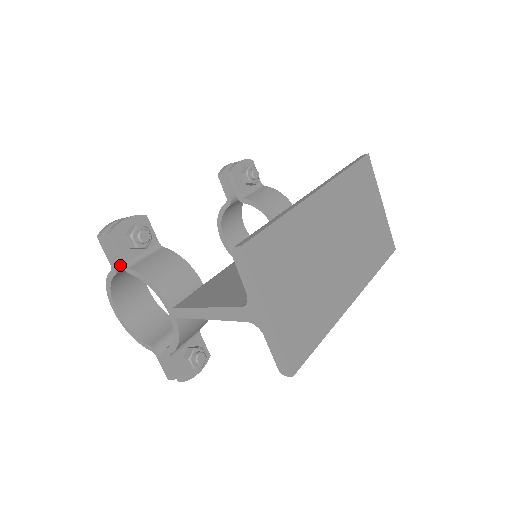
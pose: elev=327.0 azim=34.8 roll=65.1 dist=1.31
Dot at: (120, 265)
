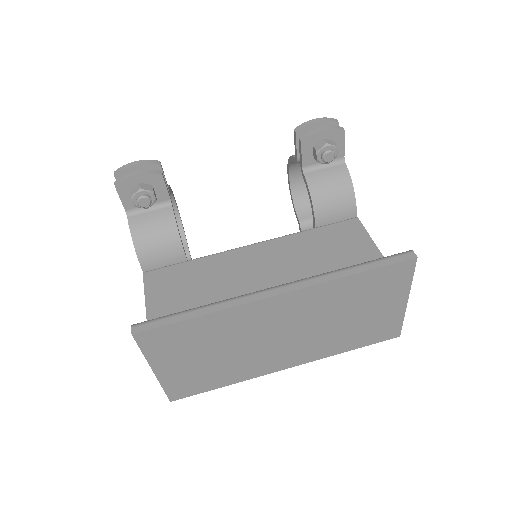
Dot at: occluded
